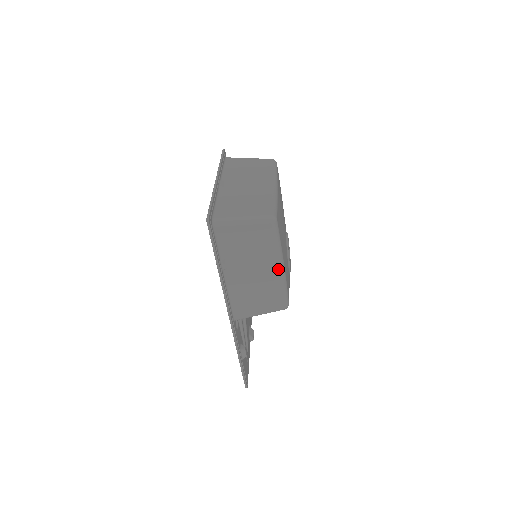
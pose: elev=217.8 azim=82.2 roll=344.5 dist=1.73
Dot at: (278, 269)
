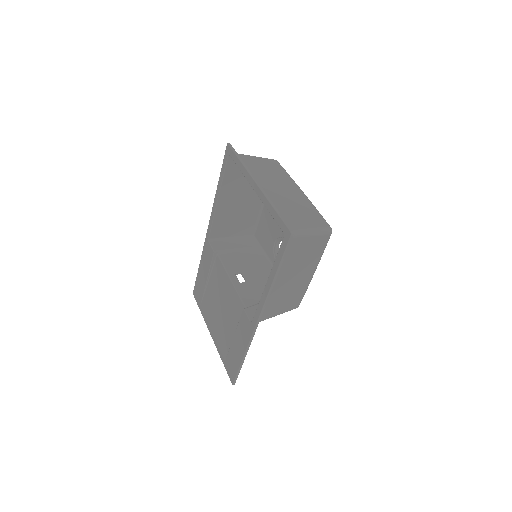
Dot at: (312, 274)
